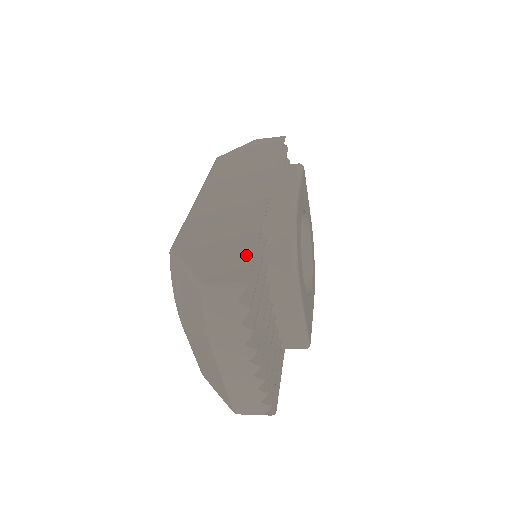
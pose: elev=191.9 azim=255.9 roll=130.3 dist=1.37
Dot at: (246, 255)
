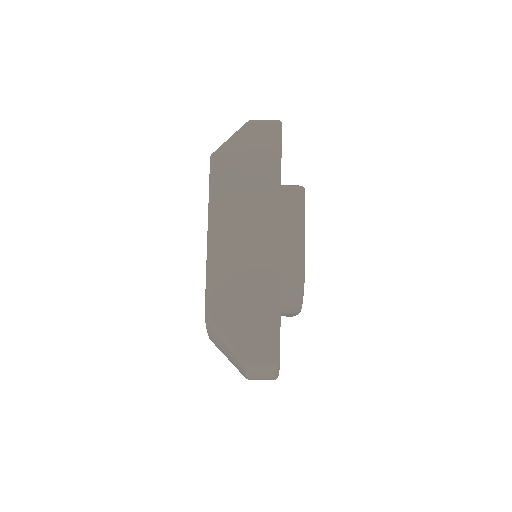
Dot at: (273, 332)
